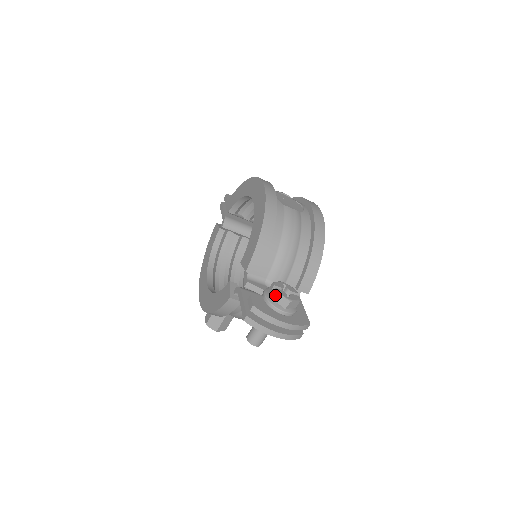
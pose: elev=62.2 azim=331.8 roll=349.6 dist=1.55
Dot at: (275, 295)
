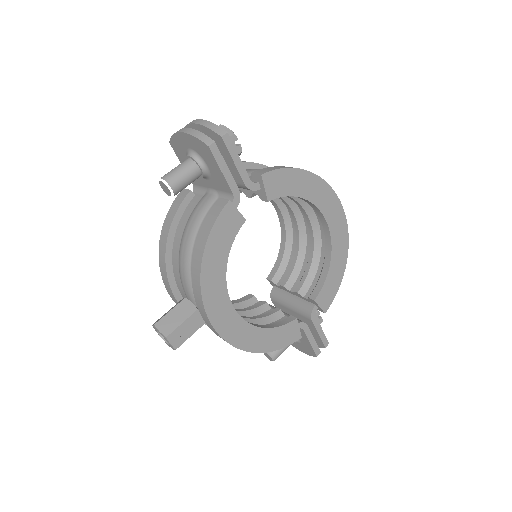
Dot at: occluded
